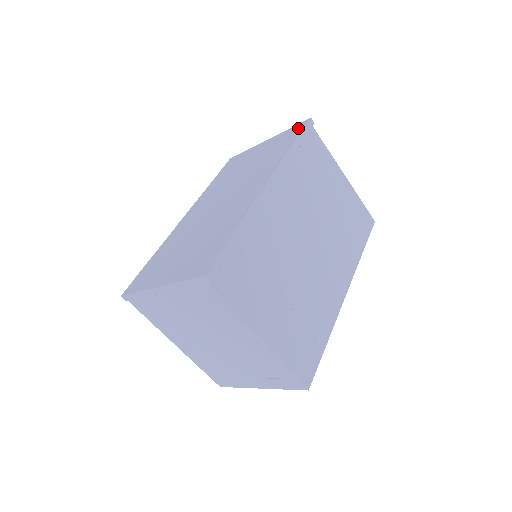
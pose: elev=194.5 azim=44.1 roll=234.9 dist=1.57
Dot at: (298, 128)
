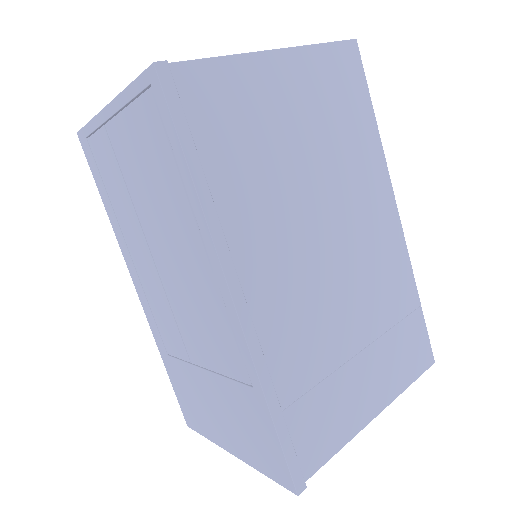
Dot at: (153, 102)
